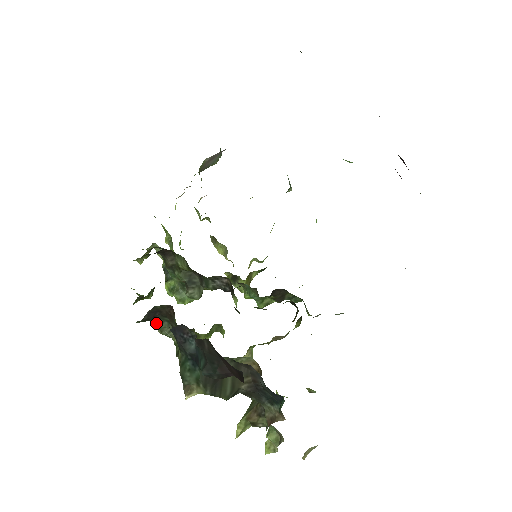
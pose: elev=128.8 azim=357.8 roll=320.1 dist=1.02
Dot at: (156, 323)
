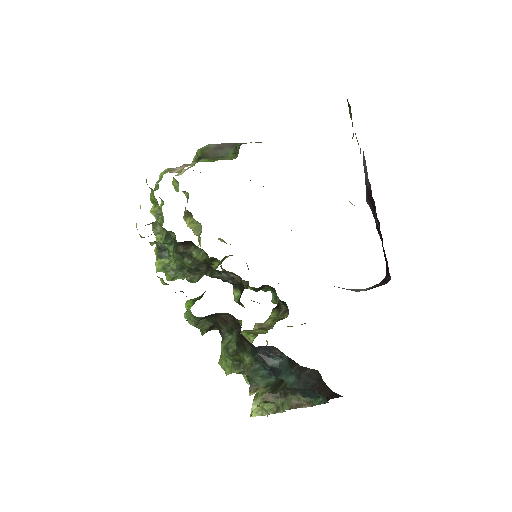
Dot at: (193, 318)
